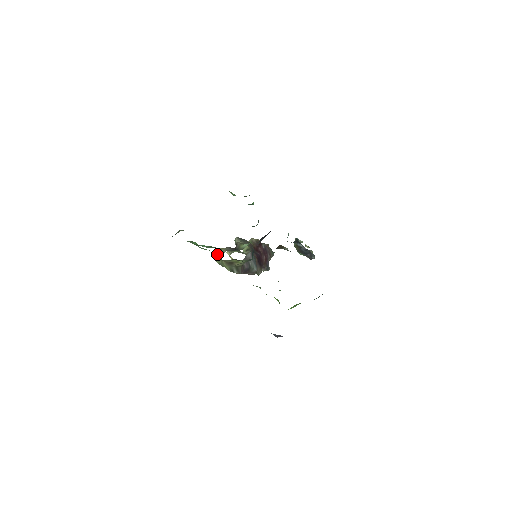
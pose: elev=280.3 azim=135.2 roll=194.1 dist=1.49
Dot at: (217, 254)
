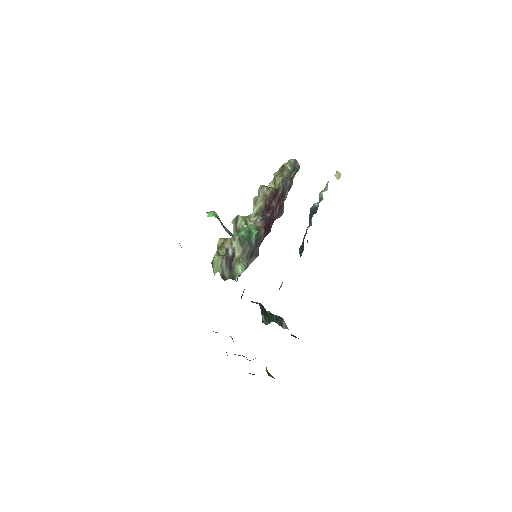
Dot at: (213, 260)
